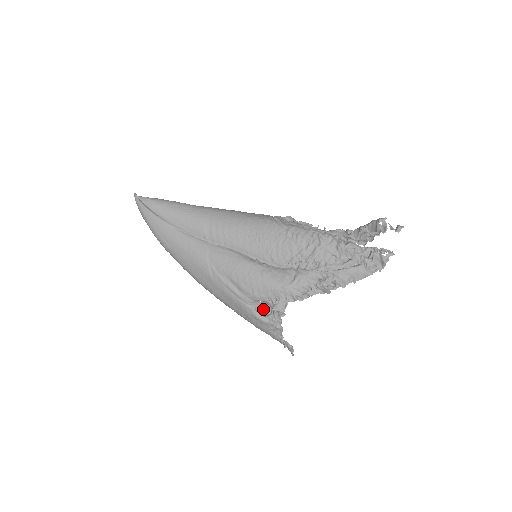
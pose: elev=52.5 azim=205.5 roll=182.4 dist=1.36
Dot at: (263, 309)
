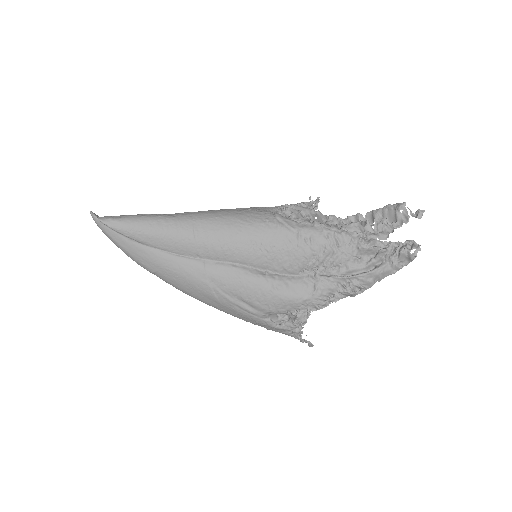
Dot at: (279, 317)
